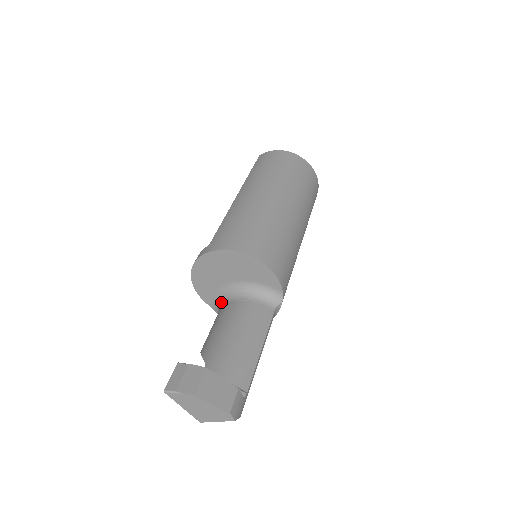
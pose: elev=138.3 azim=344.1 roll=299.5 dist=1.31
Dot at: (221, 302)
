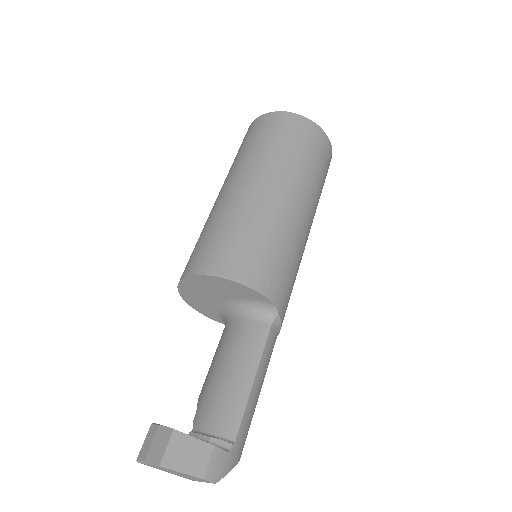
Dot at: occluded
